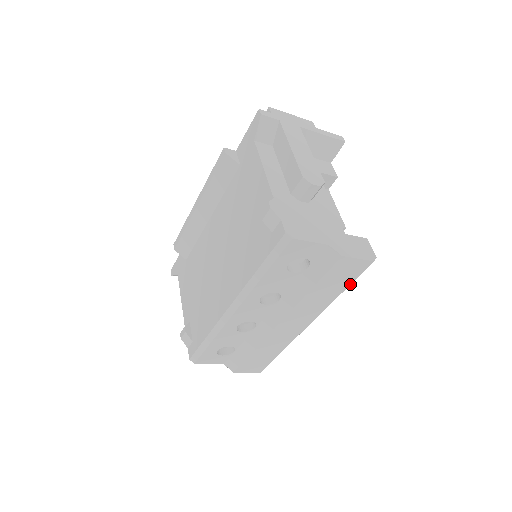
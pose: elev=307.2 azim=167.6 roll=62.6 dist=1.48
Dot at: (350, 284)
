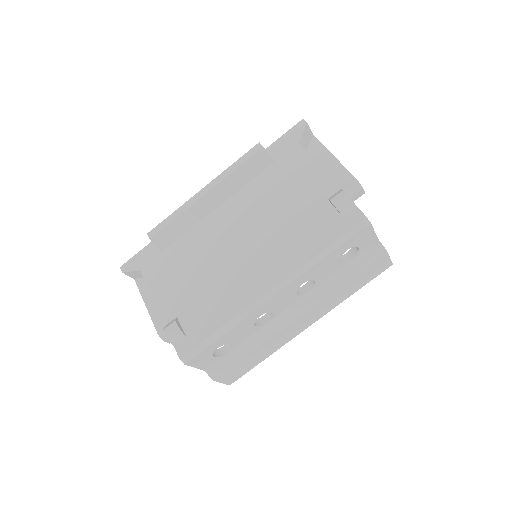
Dot at: (365, 284)
